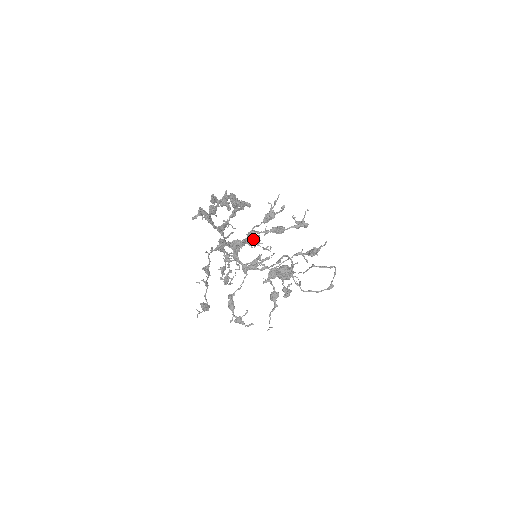
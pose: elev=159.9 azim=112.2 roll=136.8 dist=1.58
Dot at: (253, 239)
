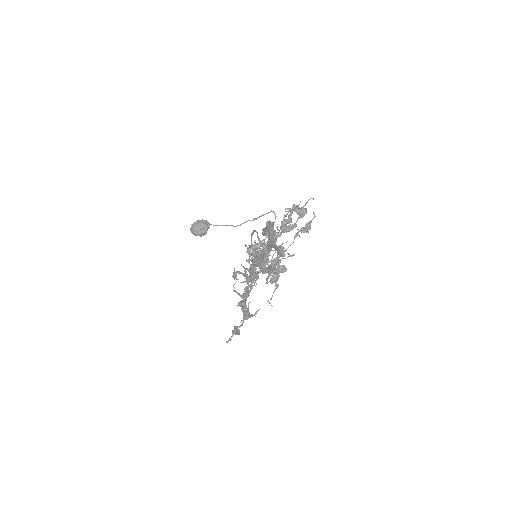
Dot at: (257, 245)
